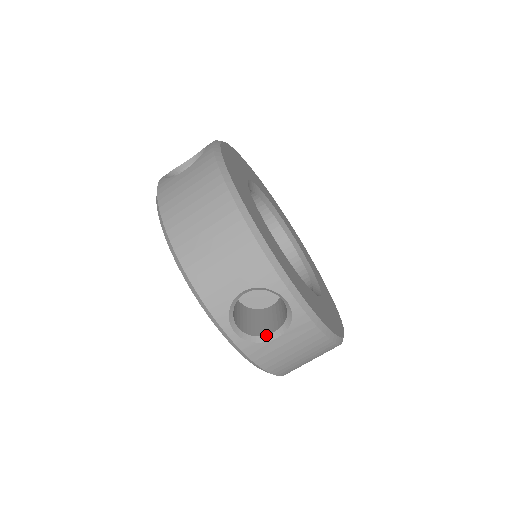
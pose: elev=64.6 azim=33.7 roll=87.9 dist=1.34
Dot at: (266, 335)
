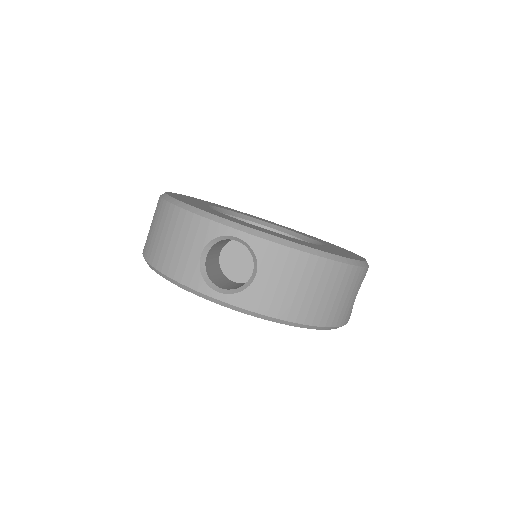
Dot at: (248, 281)
